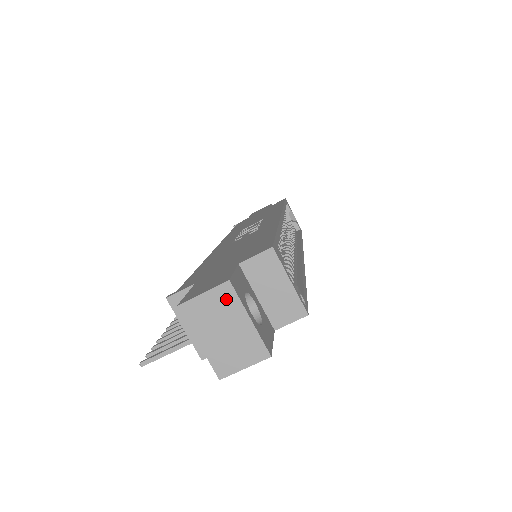
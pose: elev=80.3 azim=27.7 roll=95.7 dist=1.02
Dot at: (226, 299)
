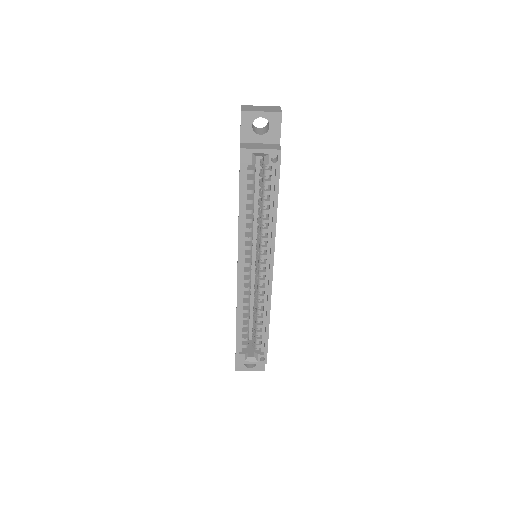
Dot at: (240, 368)
